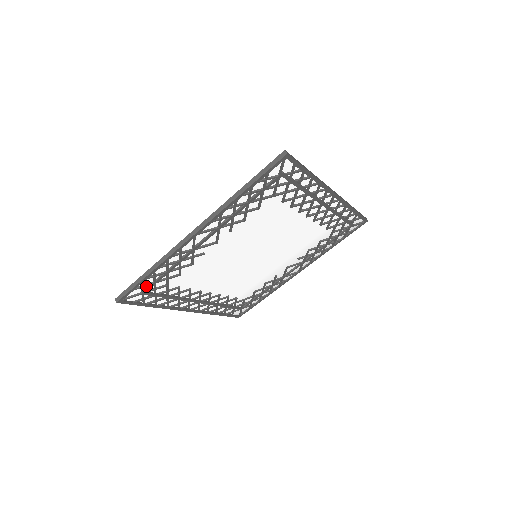
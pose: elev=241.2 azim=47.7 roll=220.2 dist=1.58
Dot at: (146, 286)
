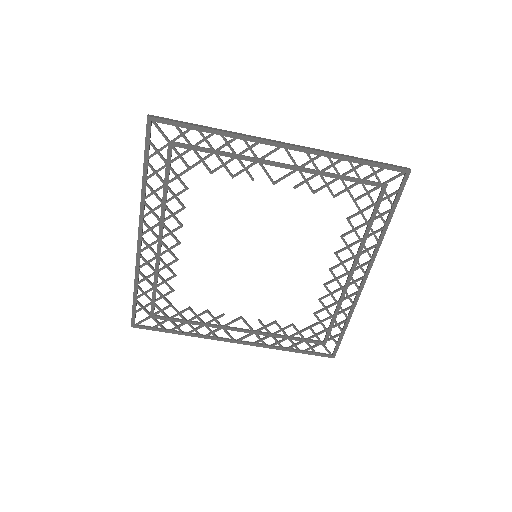
Dot at: (185, 139)
